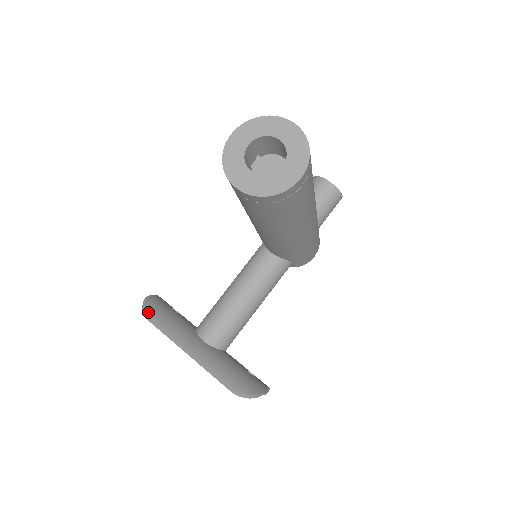
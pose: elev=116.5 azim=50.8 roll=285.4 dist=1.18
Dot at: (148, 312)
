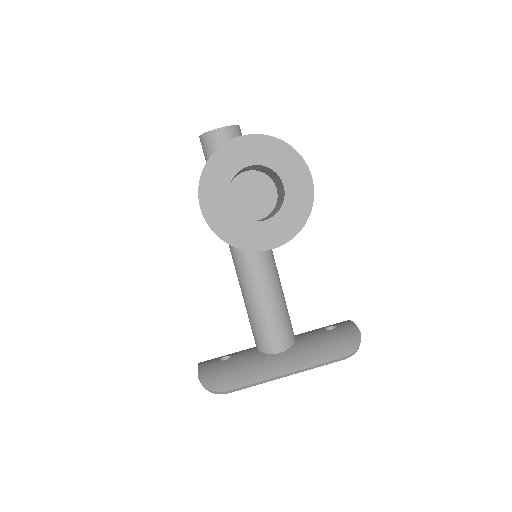
Dot at: (220, 389)
